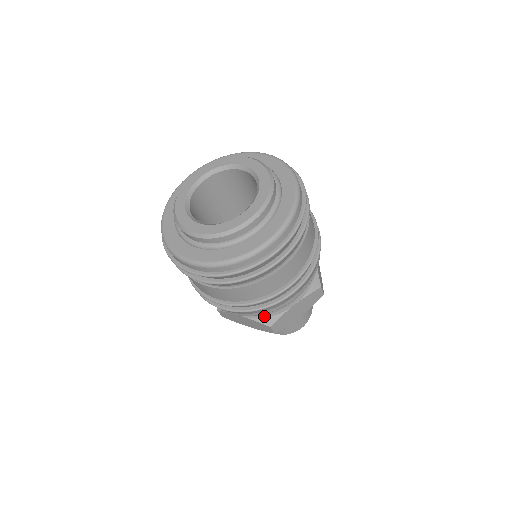
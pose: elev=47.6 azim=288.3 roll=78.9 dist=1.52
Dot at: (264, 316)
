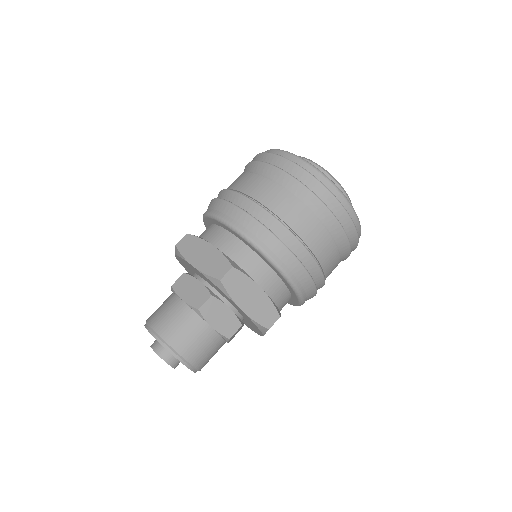
Dot at: (234, 261)
